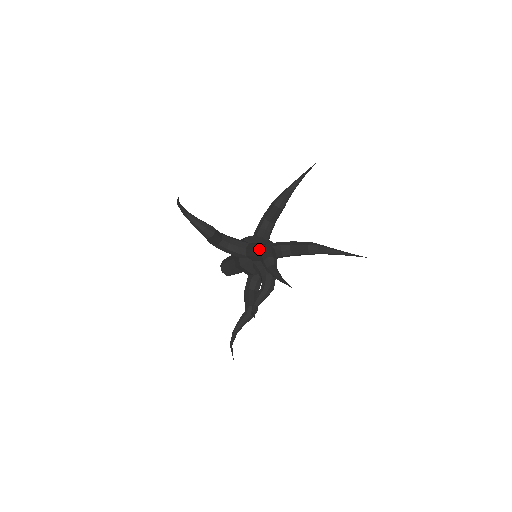
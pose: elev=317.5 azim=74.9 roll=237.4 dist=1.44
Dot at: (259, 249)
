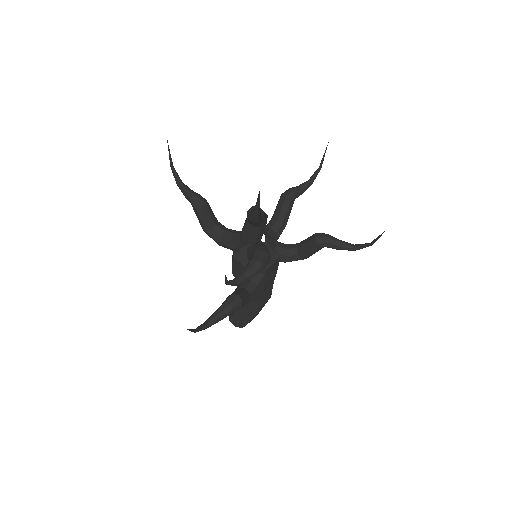
Dot at: occluded
